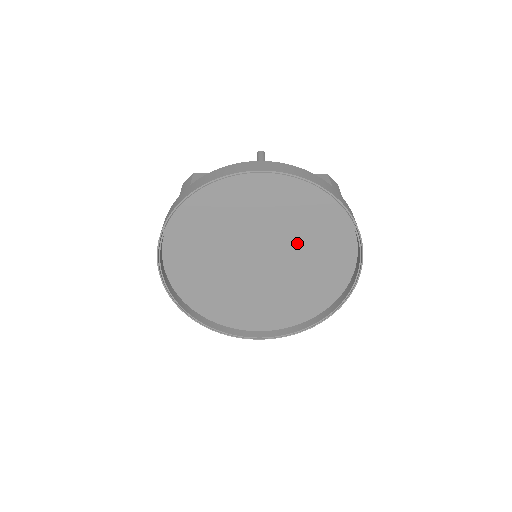
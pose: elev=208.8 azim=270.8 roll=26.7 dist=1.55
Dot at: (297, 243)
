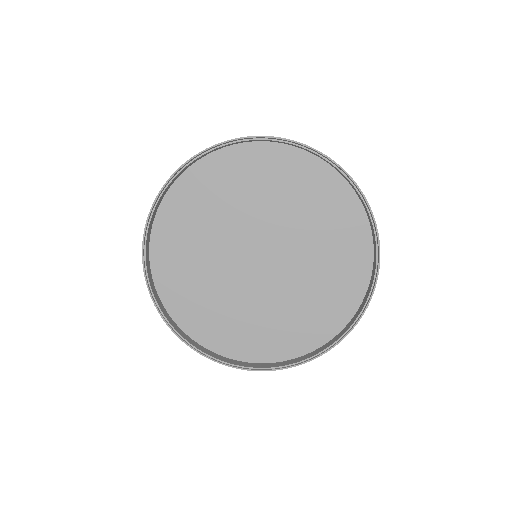
Dot at: (297, 226)
